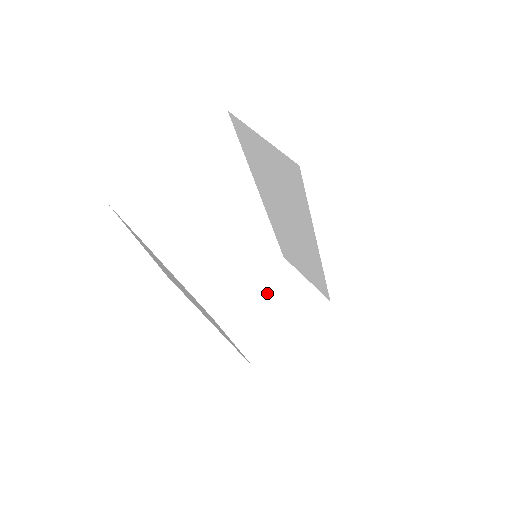
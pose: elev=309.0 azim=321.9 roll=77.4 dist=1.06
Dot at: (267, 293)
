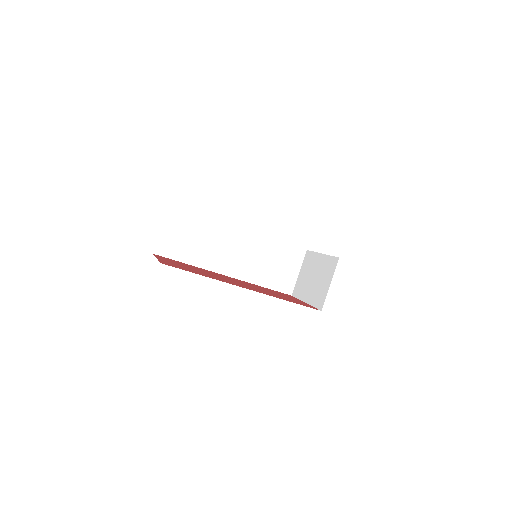
Dot at: (320, 268)
